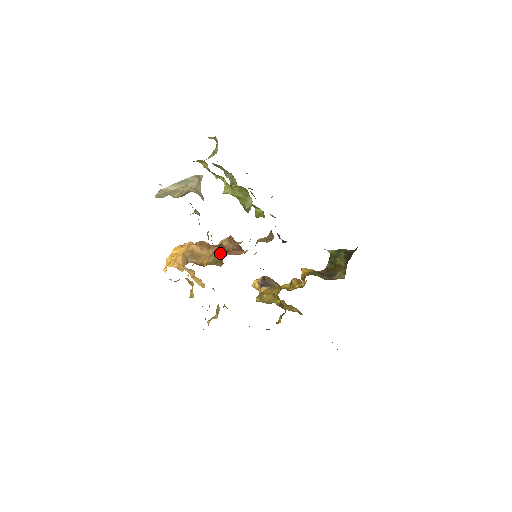
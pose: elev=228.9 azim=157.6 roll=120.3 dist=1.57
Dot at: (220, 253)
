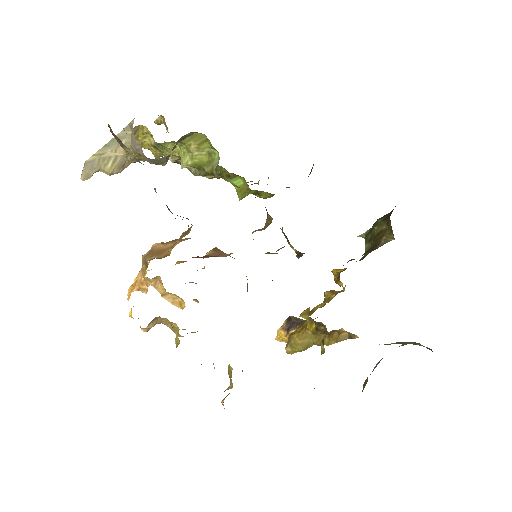
Dot at: occluded
